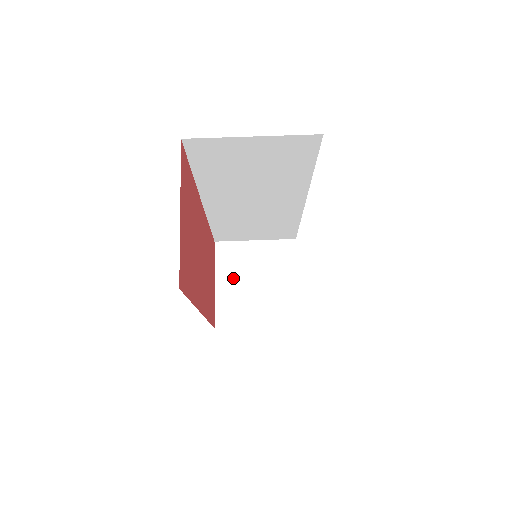
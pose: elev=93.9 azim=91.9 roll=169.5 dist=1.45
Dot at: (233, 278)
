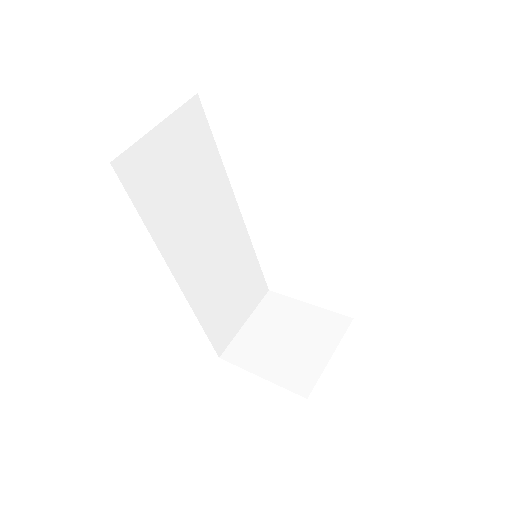
Dot at: (266, 357)
